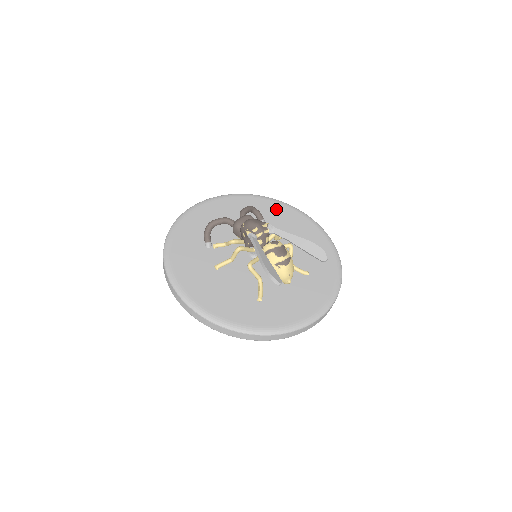
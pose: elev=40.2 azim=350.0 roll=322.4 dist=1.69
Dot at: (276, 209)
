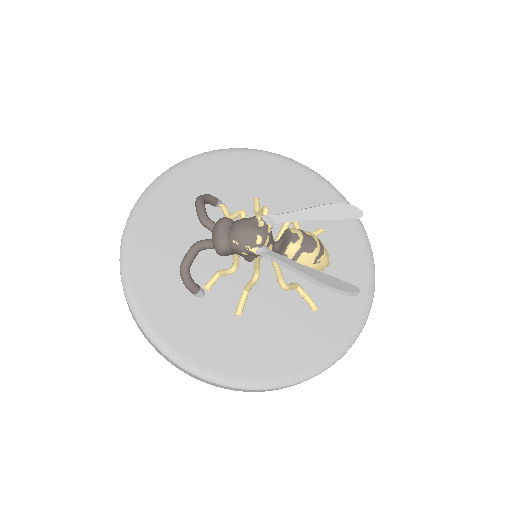
Dot at: (213, 170)
